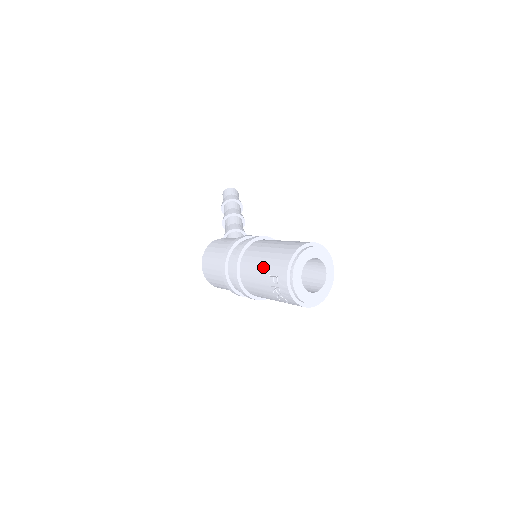
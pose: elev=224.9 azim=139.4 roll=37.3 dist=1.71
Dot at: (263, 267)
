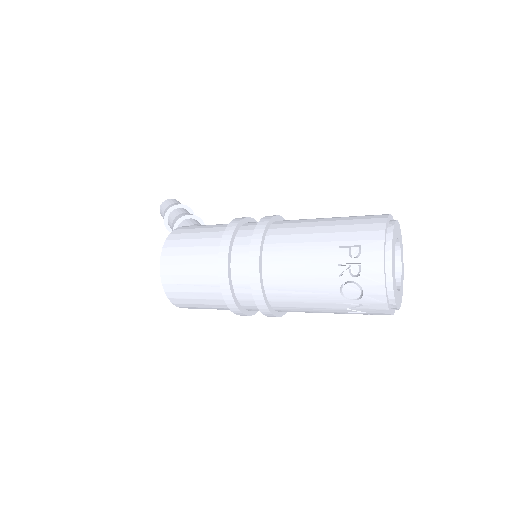
Dot at: (324, 236)
